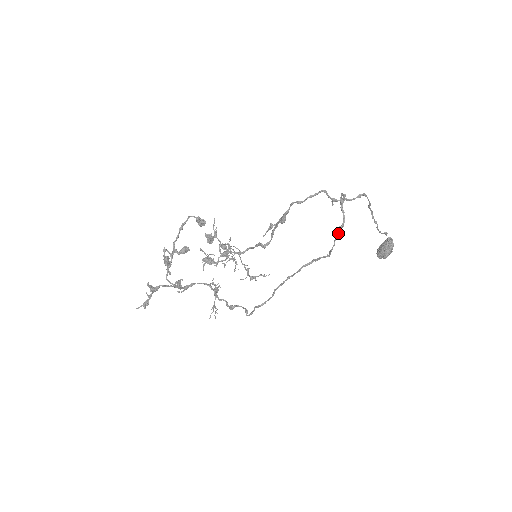
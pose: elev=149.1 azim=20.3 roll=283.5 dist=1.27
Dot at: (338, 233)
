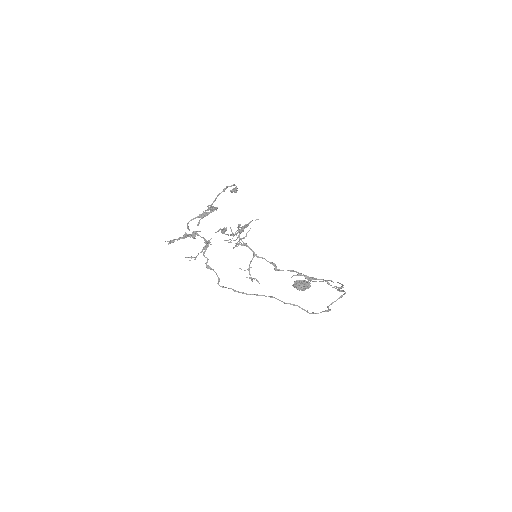
Dot at: (327, 311)
